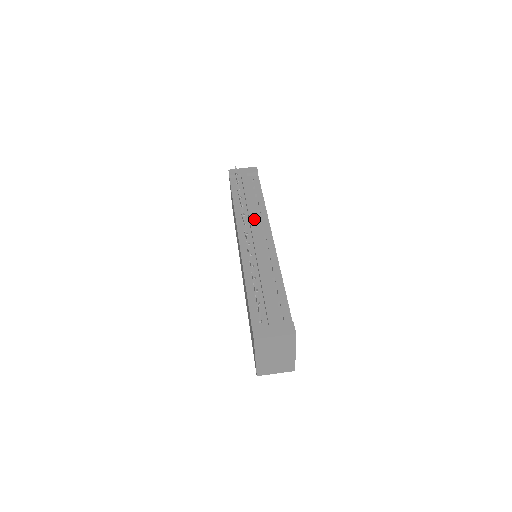
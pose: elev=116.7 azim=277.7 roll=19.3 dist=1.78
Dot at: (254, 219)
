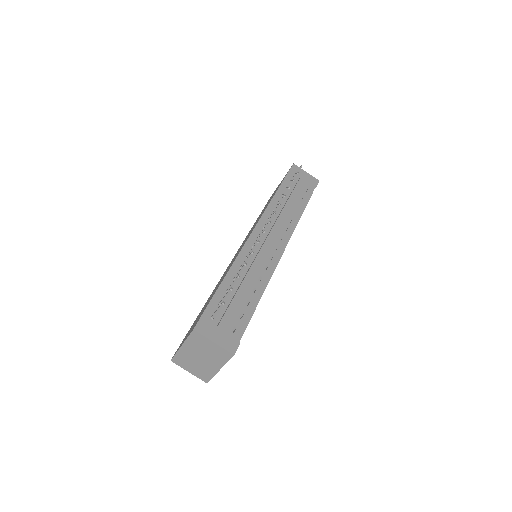
Dot at: (281, 223)
